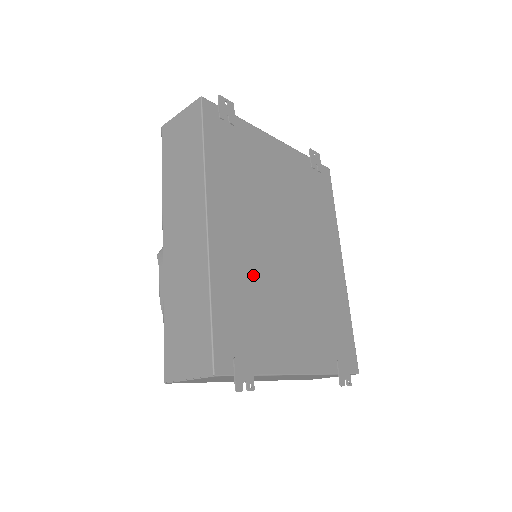
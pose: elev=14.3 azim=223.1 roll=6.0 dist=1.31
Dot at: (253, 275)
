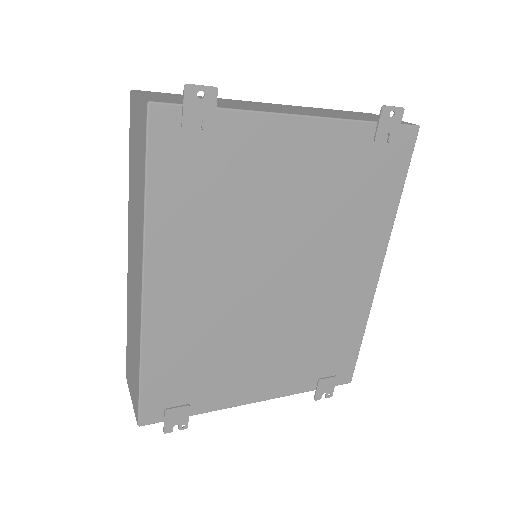
Dot at: (208, 329)
